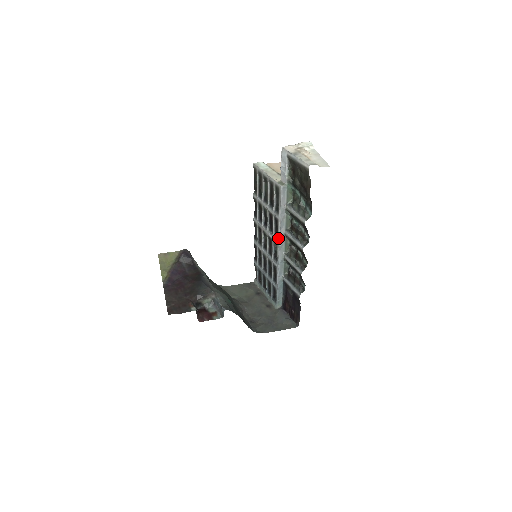
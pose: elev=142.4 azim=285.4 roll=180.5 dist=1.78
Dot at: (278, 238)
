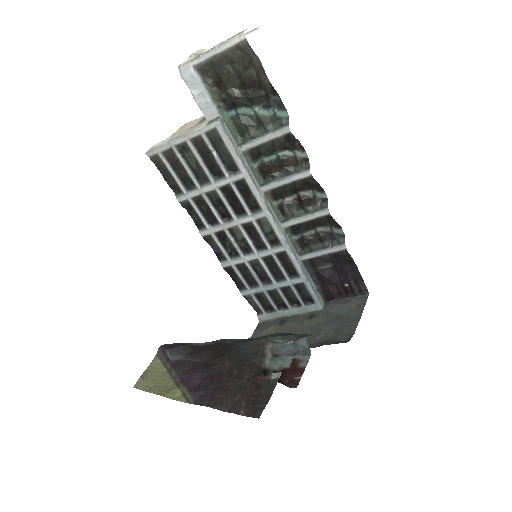
Dot at: (261, 206)
